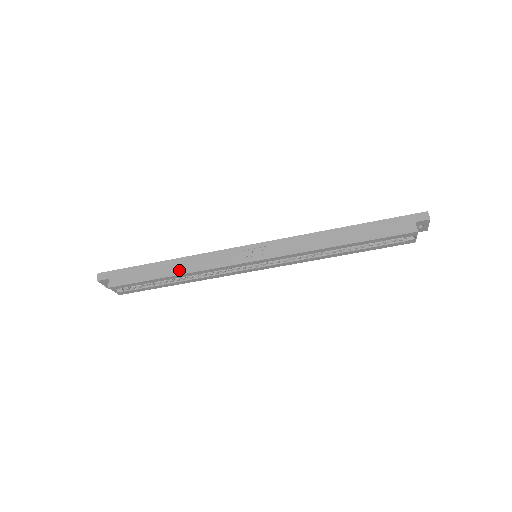
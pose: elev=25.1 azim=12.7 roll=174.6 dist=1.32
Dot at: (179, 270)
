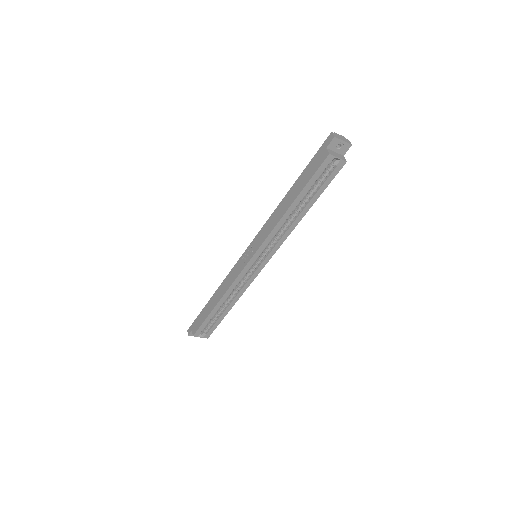
Dot at: (218, 298)
